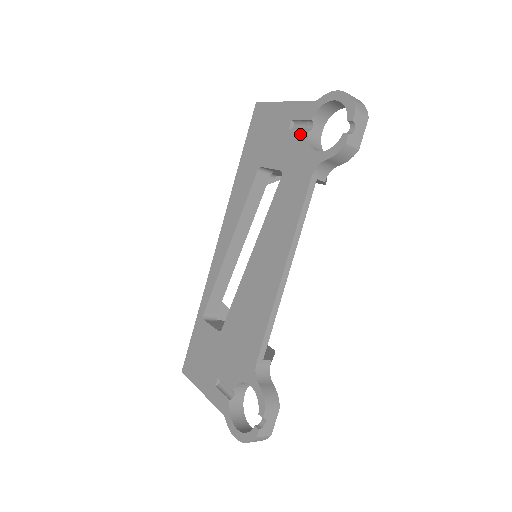
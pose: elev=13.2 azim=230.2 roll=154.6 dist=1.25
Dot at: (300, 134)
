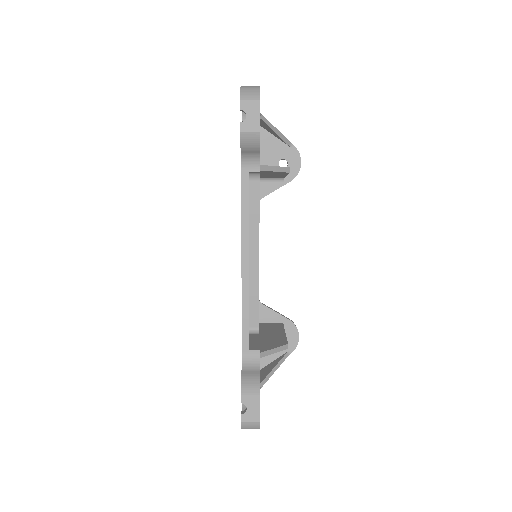
Dot at: occluded
